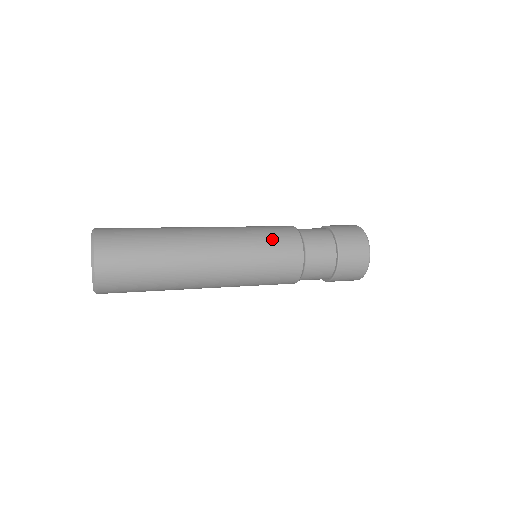
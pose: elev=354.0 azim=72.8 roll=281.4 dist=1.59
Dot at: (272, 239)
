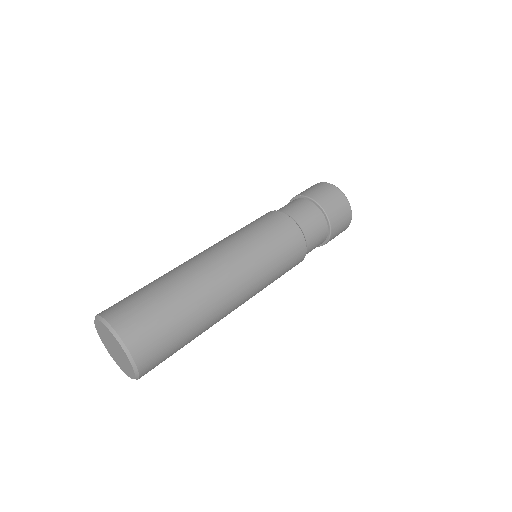
Dot at: (279, 245)
